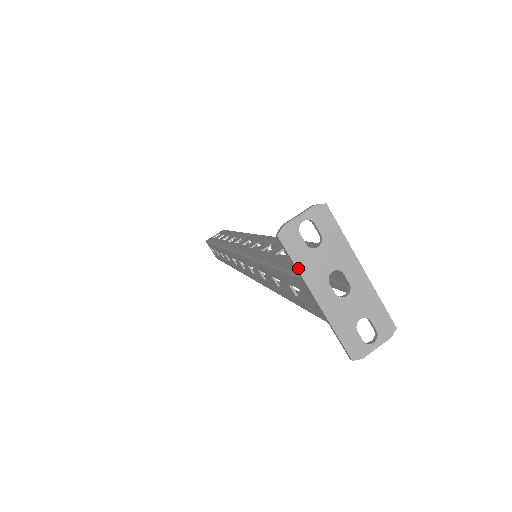
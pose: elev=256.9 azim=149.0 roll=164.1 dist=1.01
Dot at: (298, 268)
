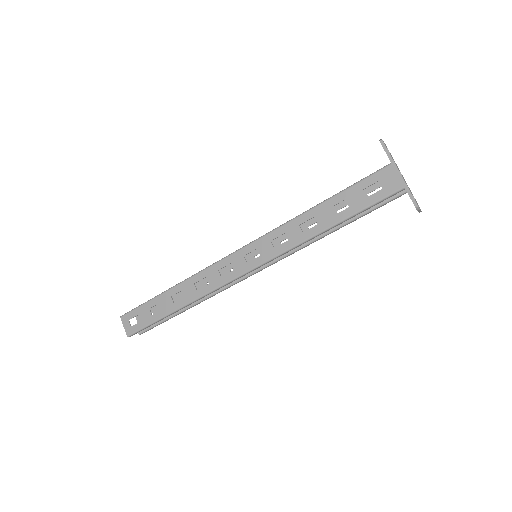
Dot at: (391, 156)
